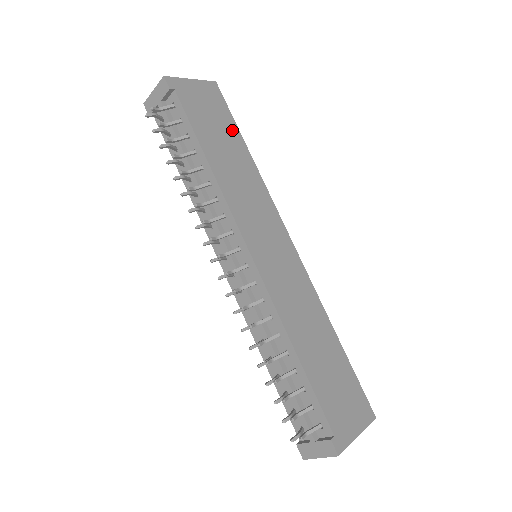
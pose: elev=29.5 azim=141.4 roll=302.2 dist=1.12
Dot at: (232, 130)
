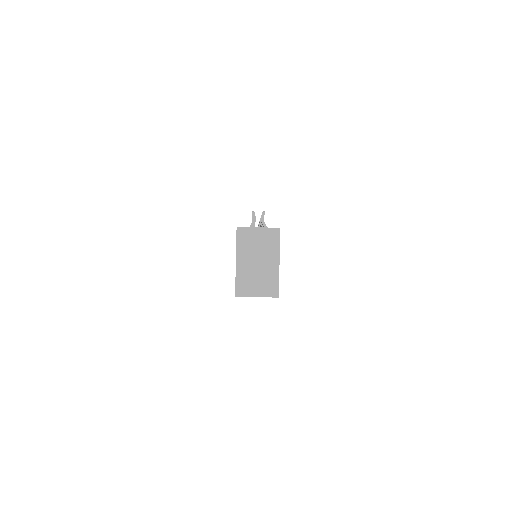
Dot at: occluded
